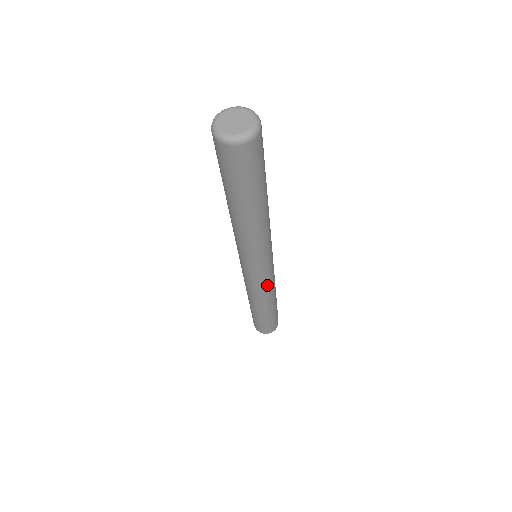
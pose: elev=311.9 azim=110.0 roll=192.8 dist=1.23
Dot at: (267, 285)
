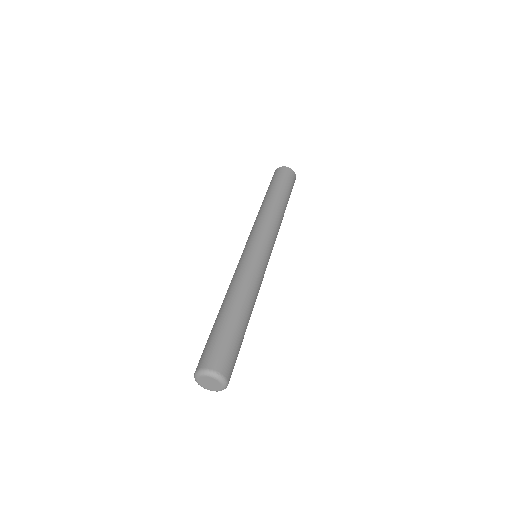
Dot at: occluded
